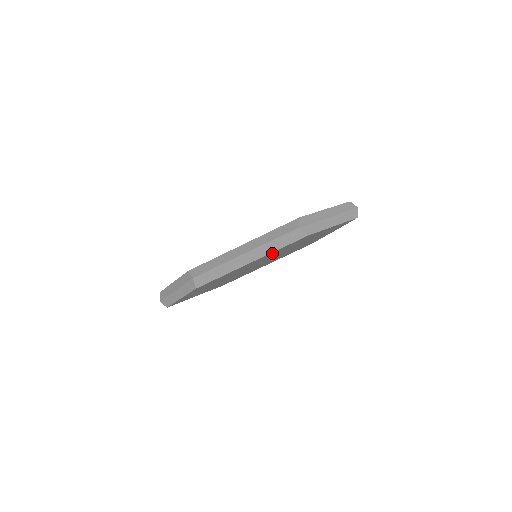
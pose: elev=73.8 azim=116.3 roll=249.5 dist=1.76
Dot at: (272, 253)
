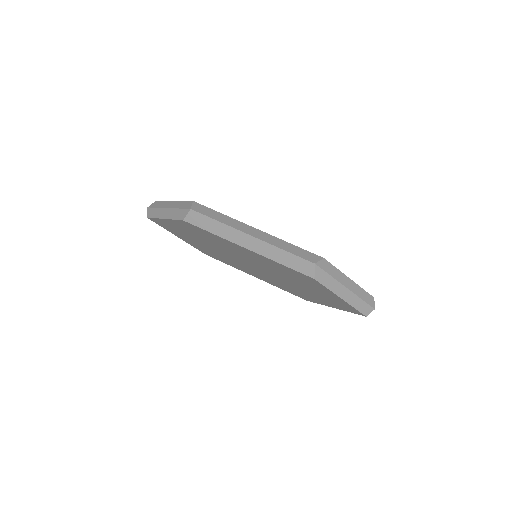
Dot at: (271, 262)
